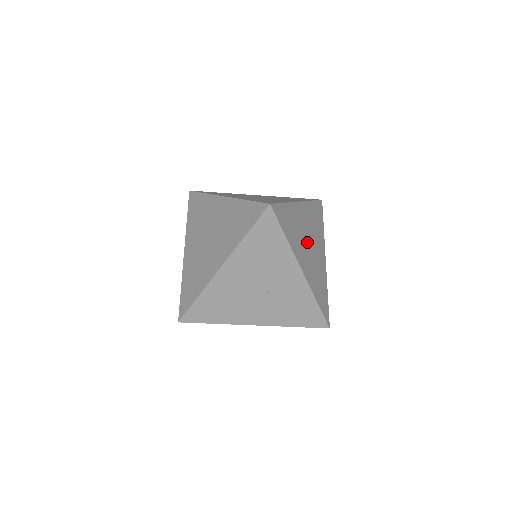
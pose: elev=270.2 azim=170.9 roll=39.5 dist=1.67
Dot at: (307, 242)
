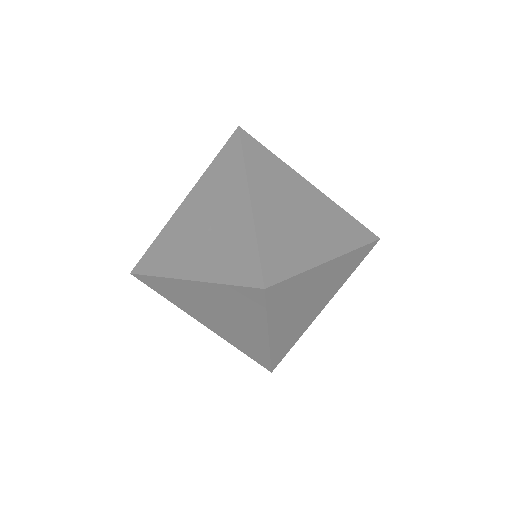
Dot at: (293, 205)
